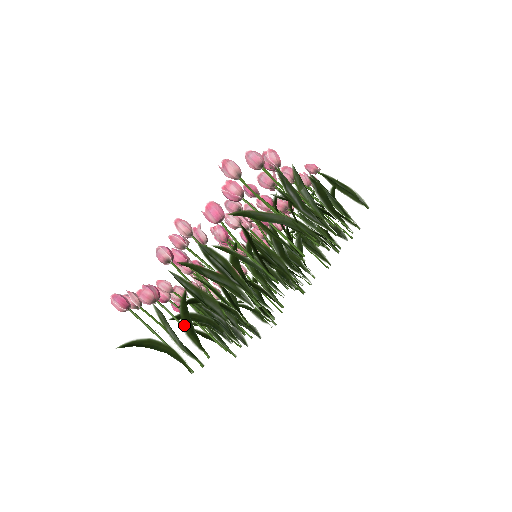
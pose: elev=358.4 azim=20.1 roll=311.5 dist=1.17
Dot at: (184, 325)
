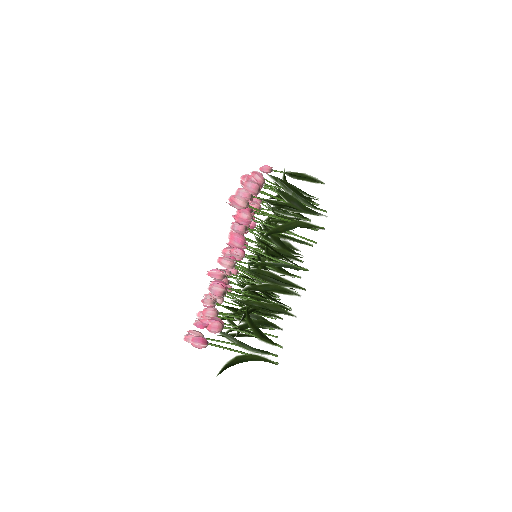
Dot at: (255, 334)
